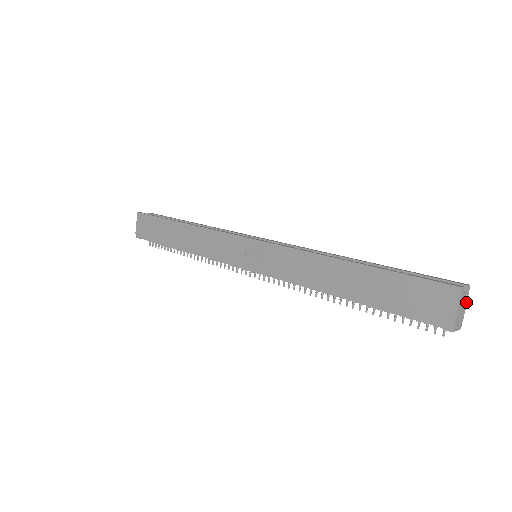
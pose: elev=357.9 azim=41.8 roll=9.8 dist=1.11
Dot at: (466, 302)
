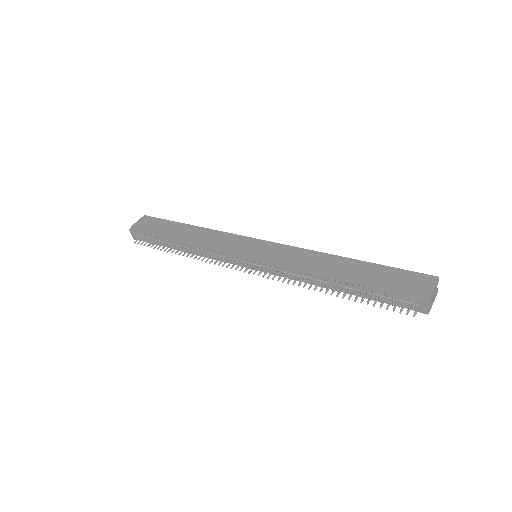
Dot at: (434, 300)
